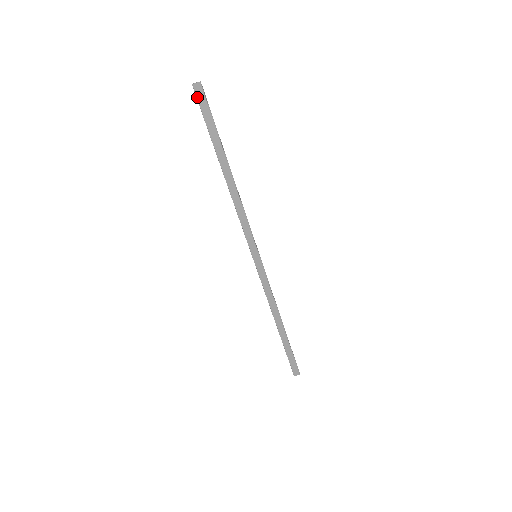
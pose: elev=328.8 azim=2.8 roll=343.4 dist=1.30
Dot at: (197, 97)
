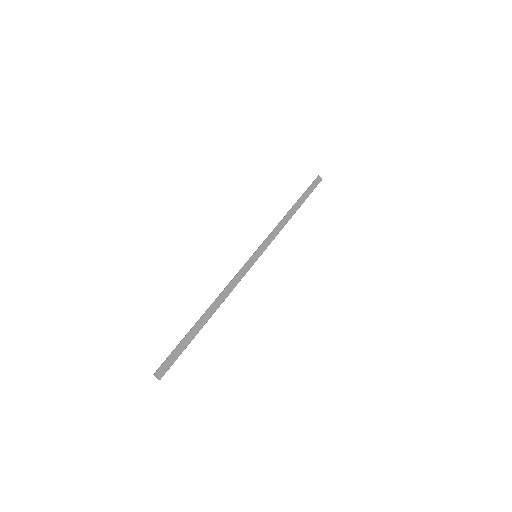
Dot at: (316, 180)
